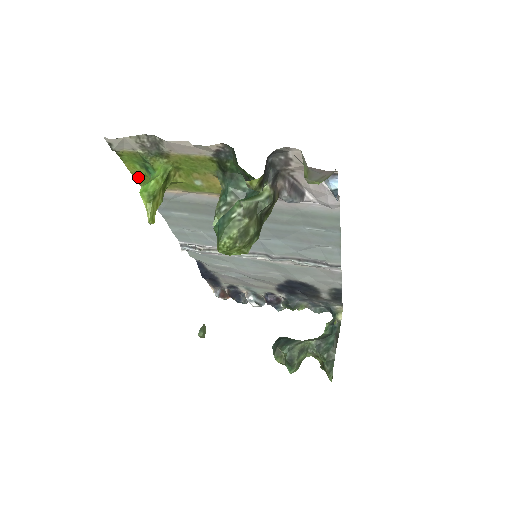
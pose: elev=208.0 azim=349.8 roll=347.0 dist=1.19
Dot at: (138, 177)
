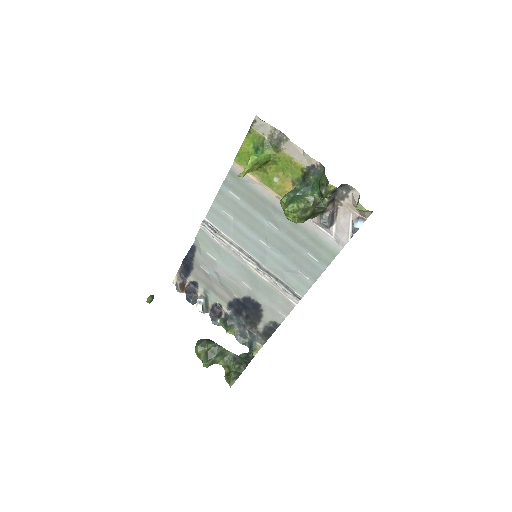
Dot at: (242, 152)
